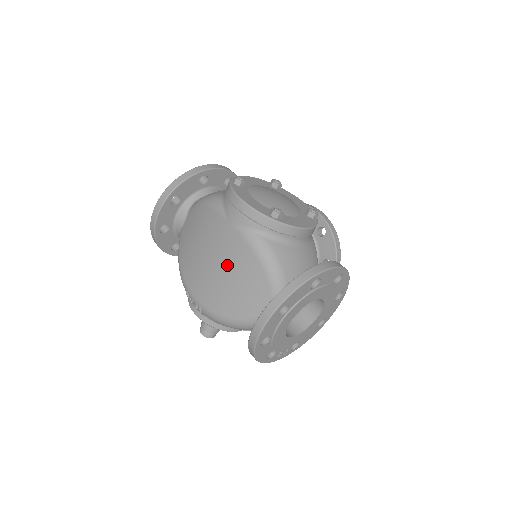
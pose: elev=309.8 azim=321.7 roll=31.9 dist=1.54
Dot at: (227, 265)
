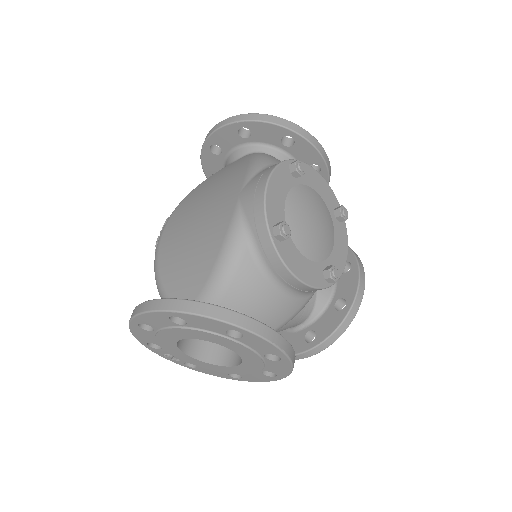
Dot at: (201, 229)
